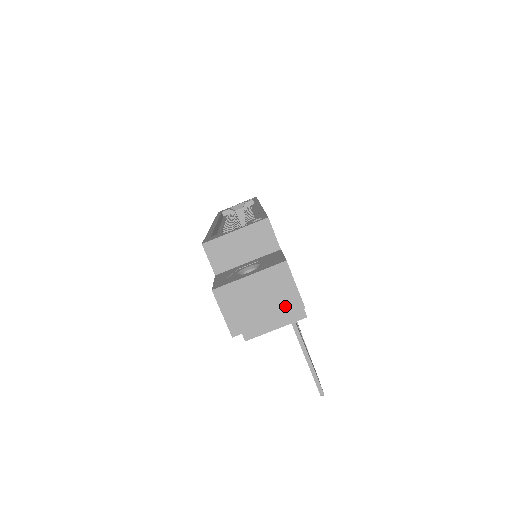
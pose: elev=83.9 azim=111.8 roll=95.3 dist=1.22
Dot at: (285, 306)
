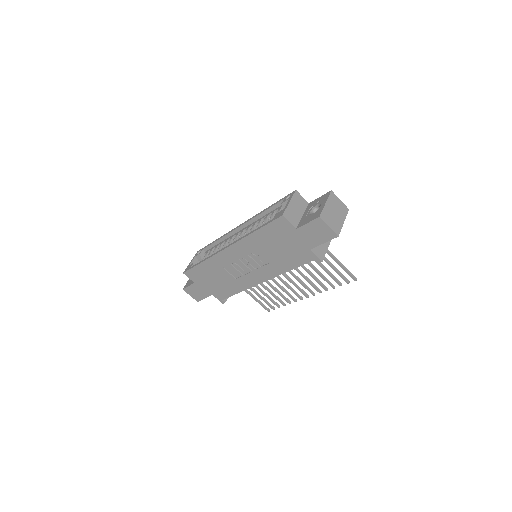
Dot at: (343, 212)
